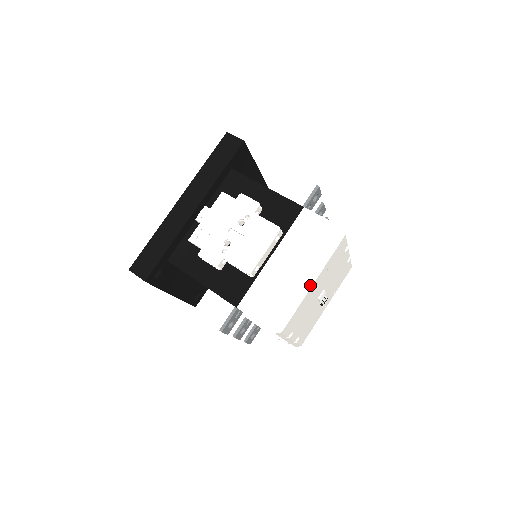
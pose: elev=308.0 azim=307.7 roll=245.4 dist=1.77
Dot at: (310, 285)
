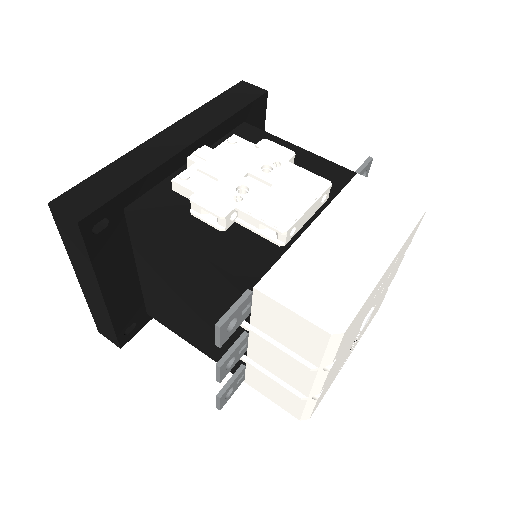
Dot at: (384, 266)
